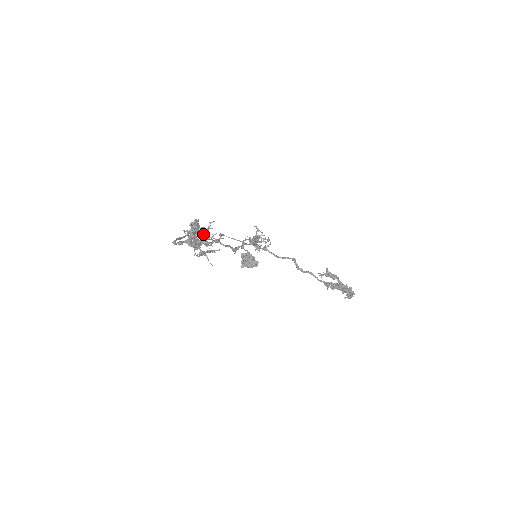
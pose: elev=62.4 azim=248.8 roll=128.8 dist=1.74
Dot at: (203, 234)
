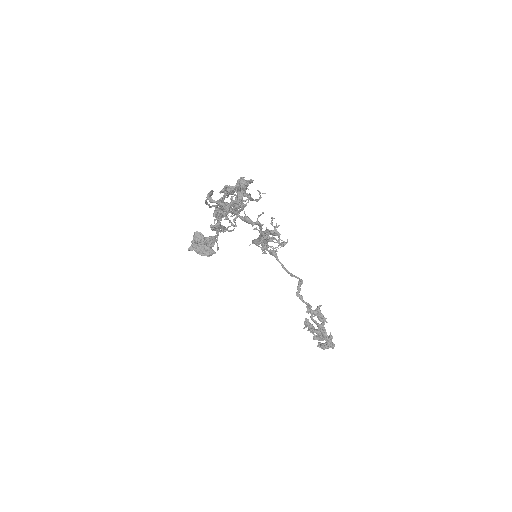
Dot at: occluded
